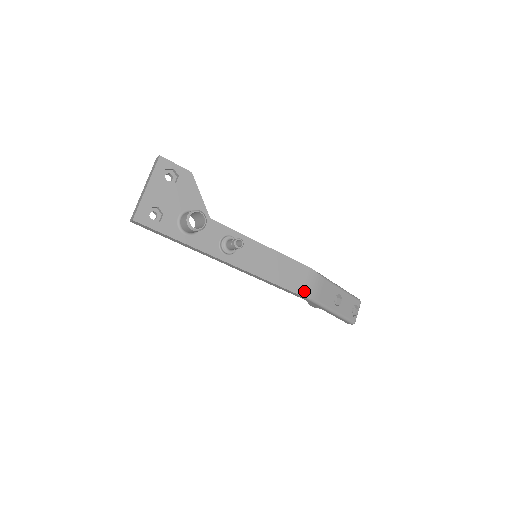
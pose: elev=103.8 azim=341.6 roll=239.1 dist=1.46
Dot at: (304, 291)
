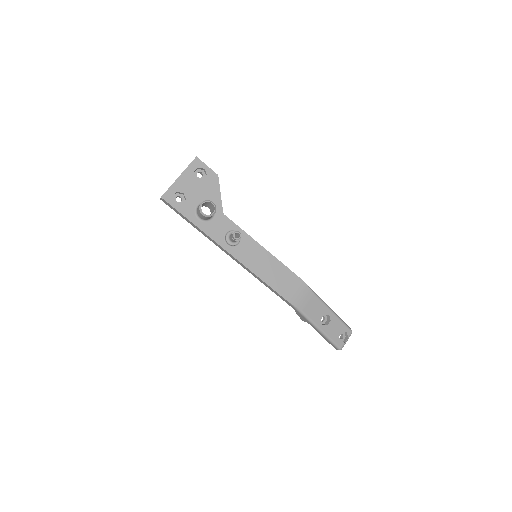
Dot at: (291, 298)
